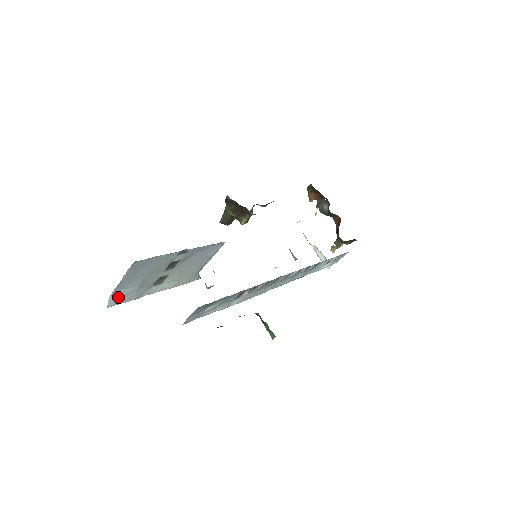
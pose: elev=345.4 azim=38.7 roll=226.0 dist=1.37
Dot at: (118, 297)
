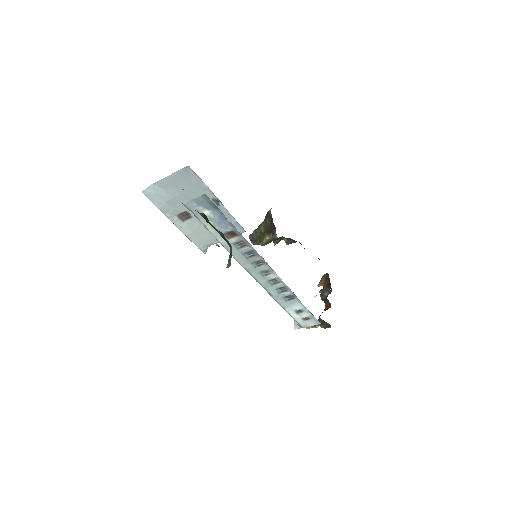
Dot at: (154, 192)
